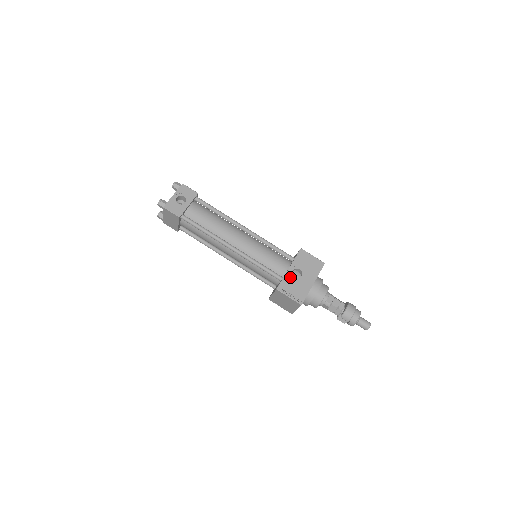
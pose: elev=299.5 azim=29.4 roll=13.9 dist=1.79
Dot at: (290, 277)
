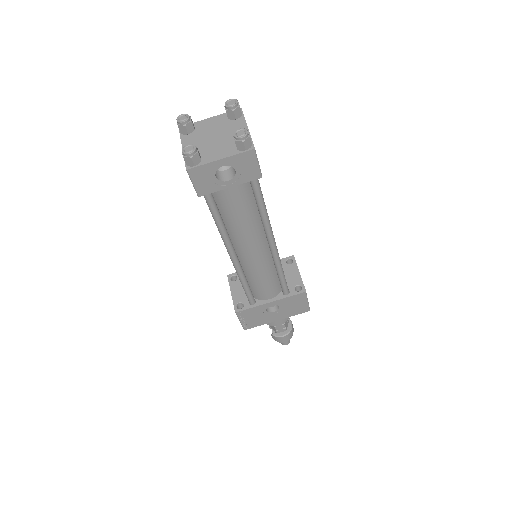
Dot at: (262, 309)
